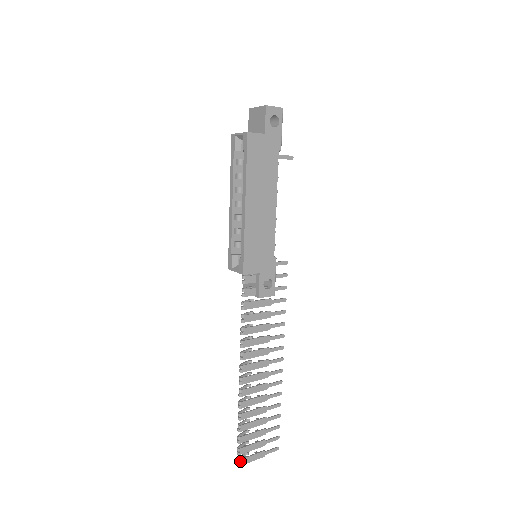
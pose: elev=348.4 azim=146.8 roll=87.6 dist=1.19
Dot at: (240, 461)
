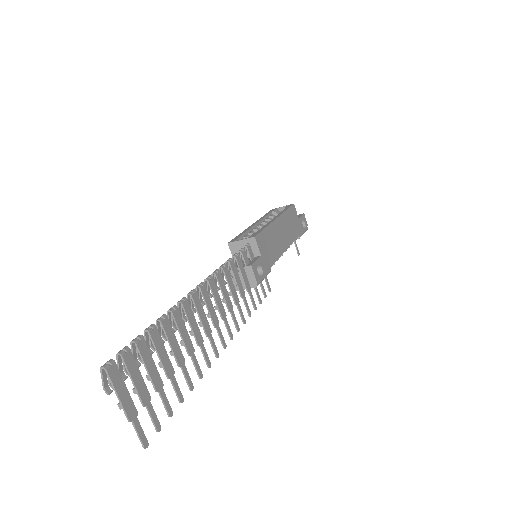
Dot at: (114, 365)
